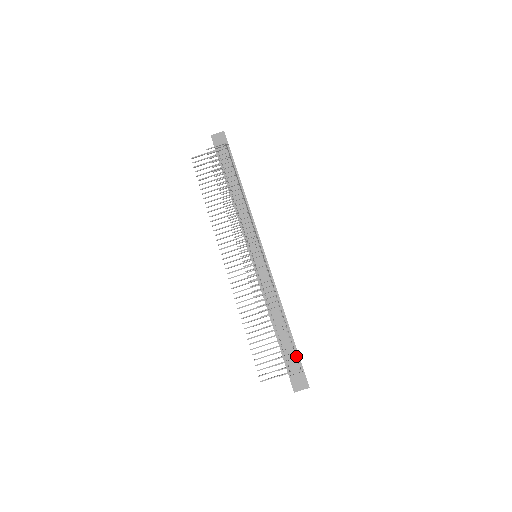
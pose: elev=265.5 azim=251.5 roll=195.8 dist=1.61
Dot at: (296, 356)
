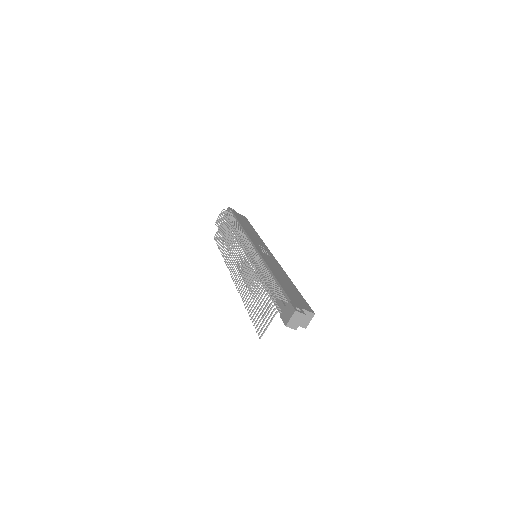
Dot at: occluded
